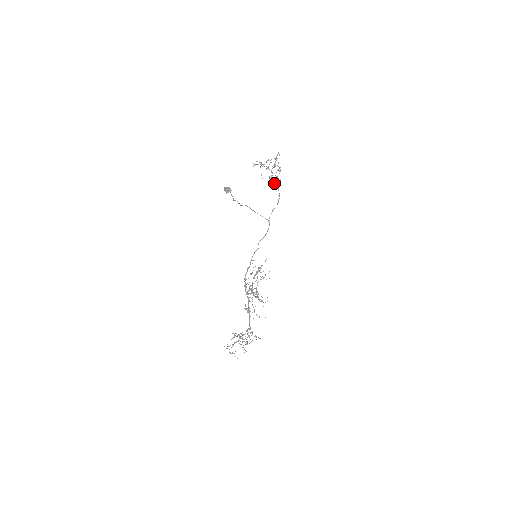
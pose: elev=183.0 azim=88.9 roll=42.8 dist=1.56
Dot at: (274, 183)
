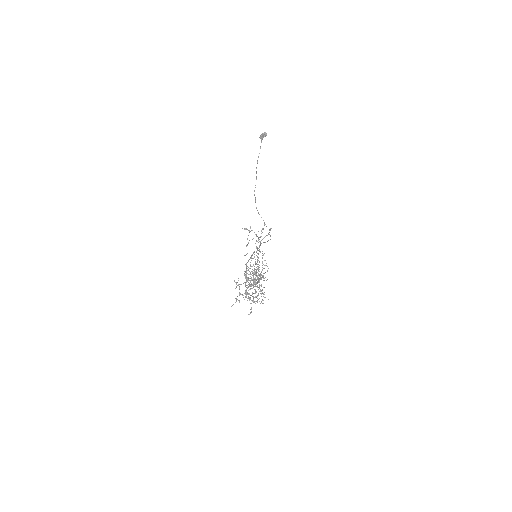
Dot at: (261, 243)
